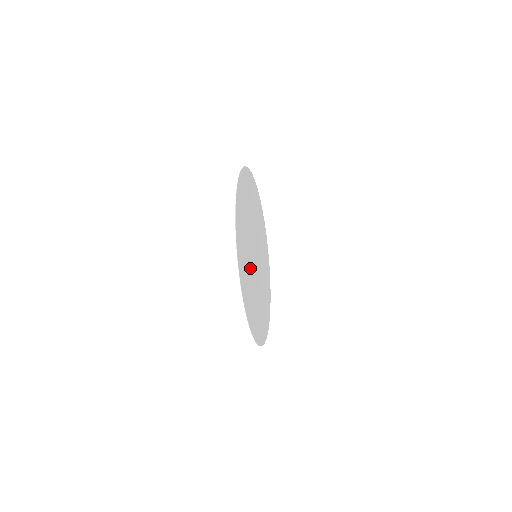
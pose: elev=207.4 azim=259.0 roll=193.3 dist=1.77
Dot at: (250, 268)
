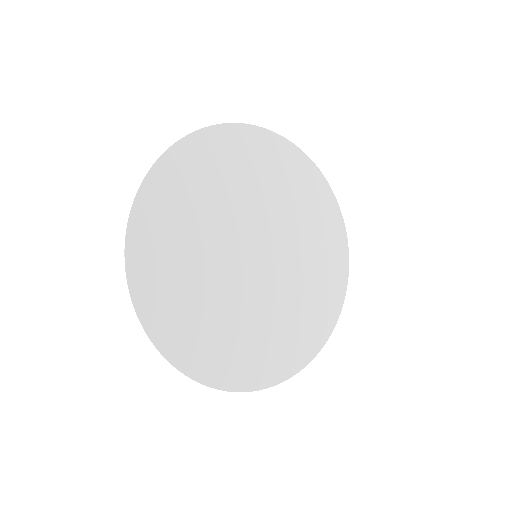
Dot at: (208, 272)
